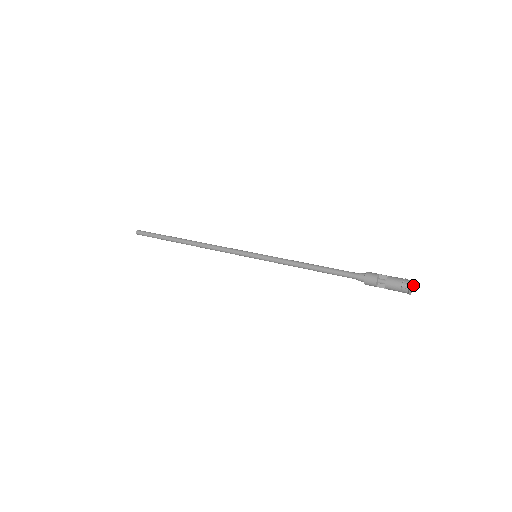
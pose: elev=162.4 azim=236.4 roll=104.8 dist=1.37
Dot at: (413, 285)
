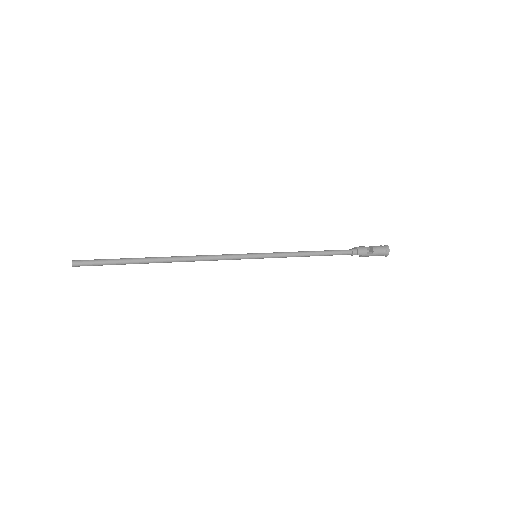
Dot at: occluded
